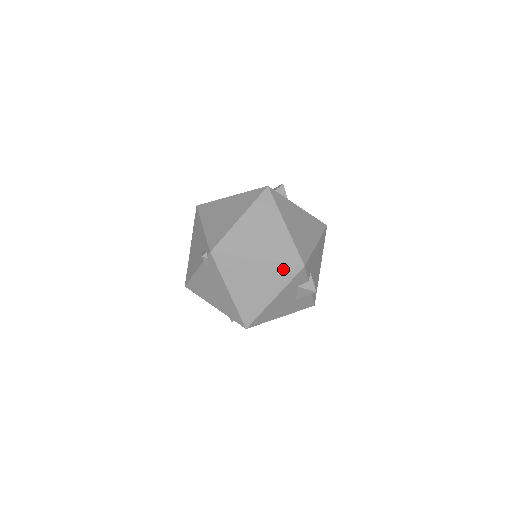
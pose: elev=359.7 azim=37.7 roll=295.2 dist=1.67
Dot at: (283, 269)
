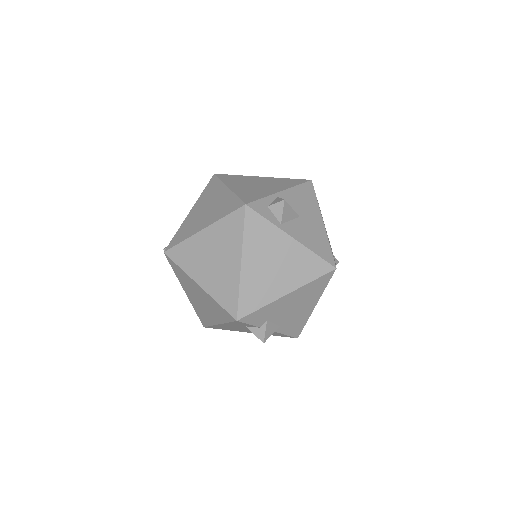
Dot at: (220, 308)
